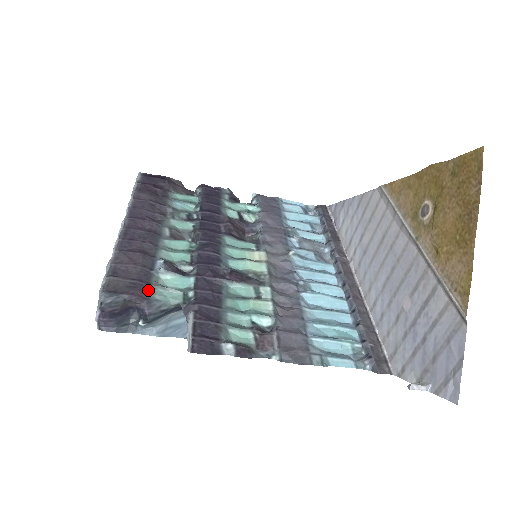
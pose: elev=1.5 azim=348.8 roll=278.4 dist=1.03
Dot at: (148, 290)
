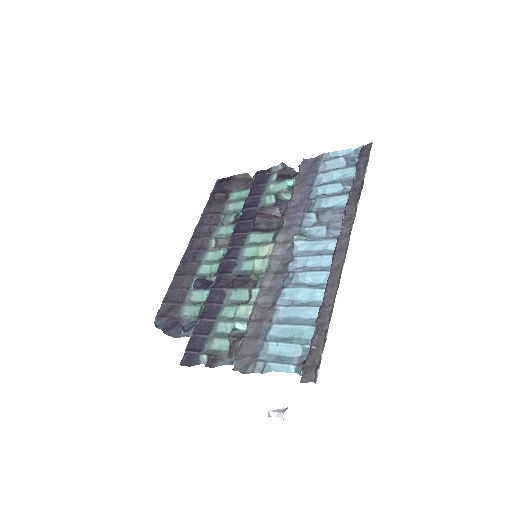
Dot at: (180, 309)
